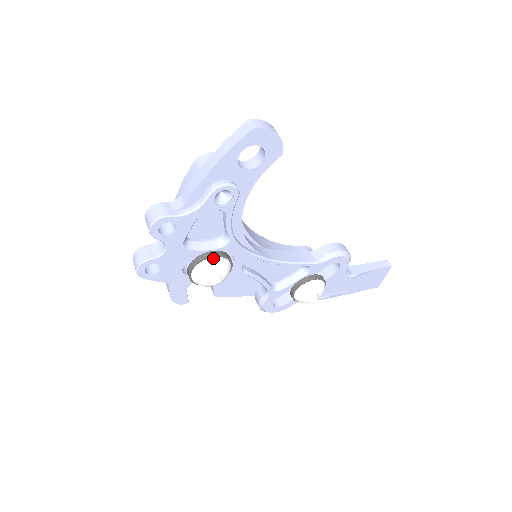
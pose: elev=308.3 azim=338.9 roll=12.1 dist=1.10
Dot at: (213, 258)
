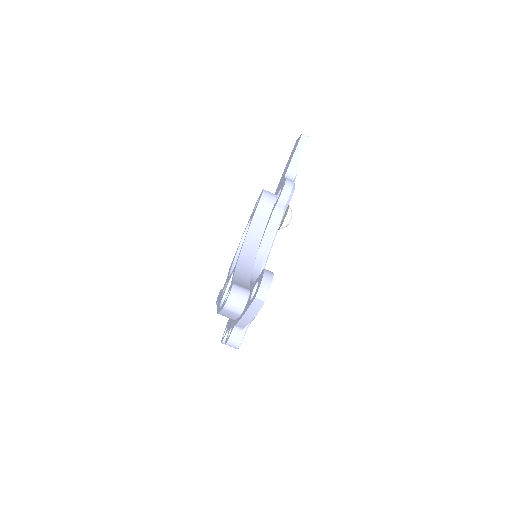
Dot at: occluded
